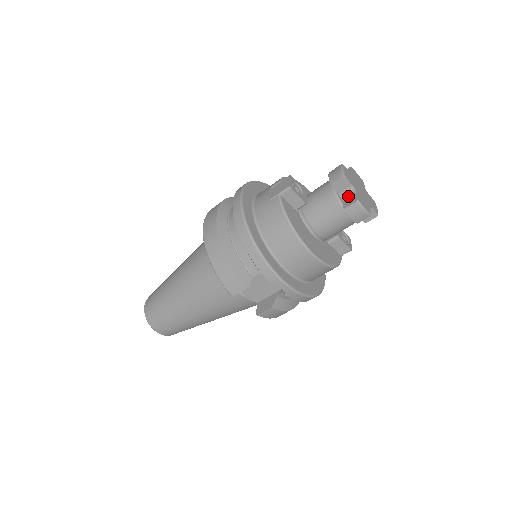
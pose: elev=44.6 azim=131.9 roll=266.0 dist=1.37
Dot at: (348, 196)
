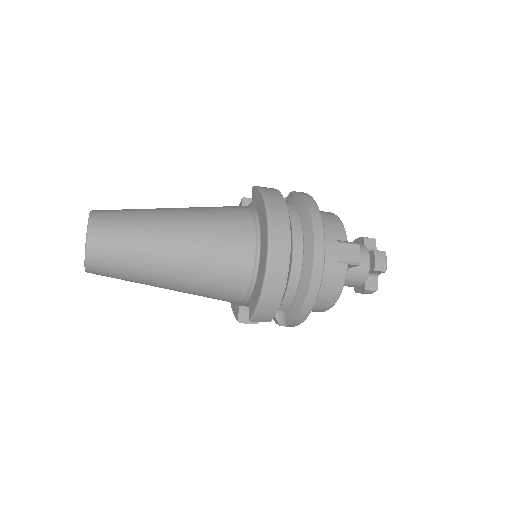
Dot at: (371, 278)
